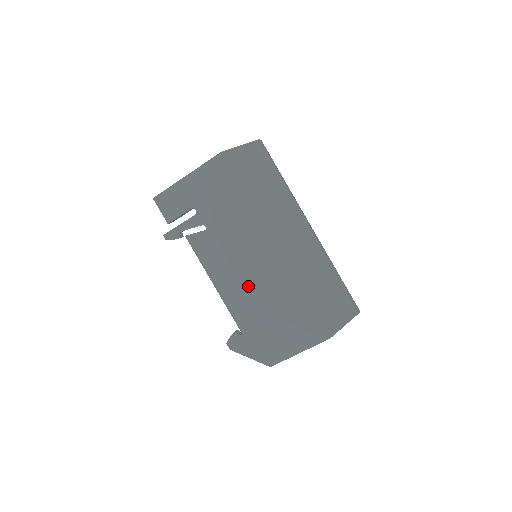
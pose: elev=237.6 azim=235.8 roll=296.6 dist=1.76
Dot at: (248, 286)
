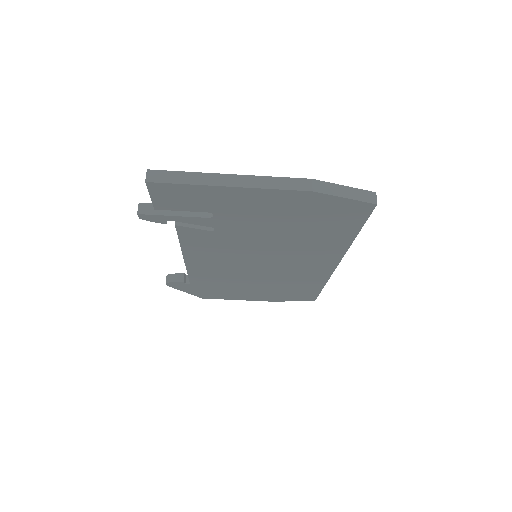
Dot at: (226, 270)
